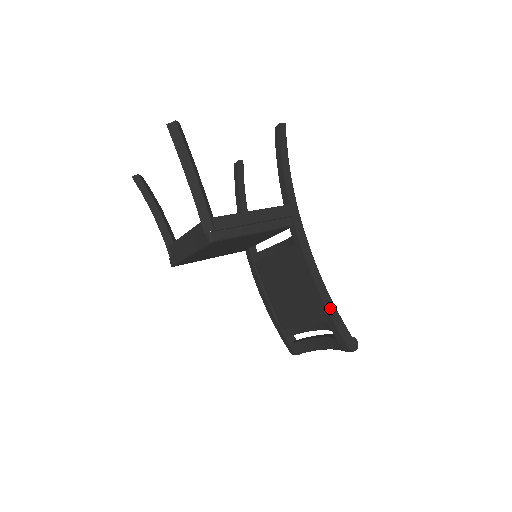
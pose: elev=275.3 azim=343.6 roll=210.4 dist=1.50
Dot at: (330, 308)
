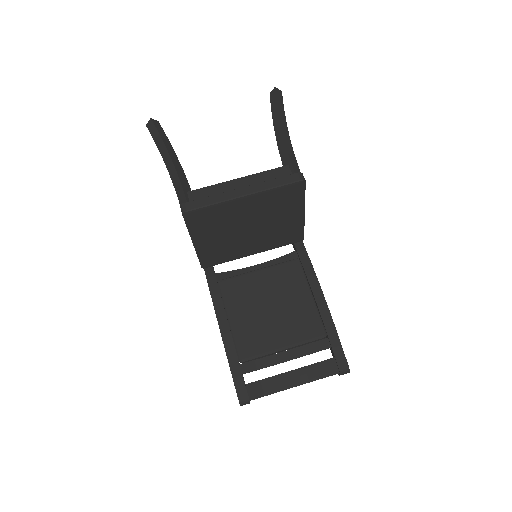
Dot at: (332, 320)
